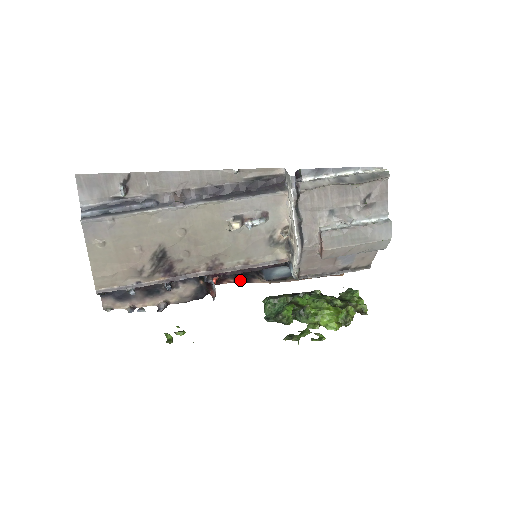
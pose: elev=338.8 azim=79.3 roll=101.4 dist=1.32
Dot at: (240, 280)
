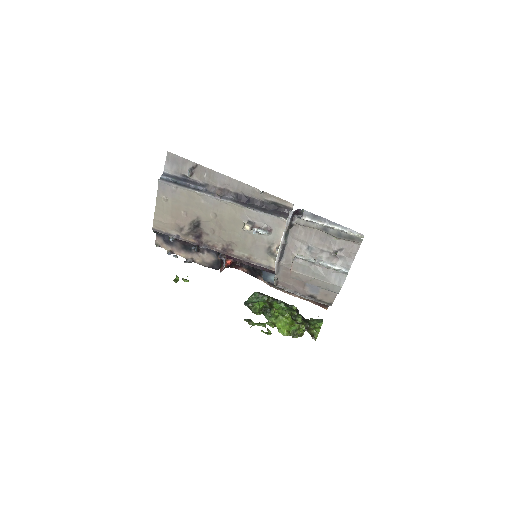
Dot at: (251, 273)
